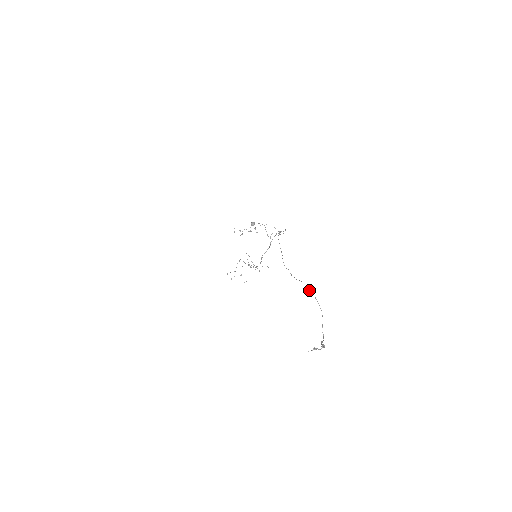
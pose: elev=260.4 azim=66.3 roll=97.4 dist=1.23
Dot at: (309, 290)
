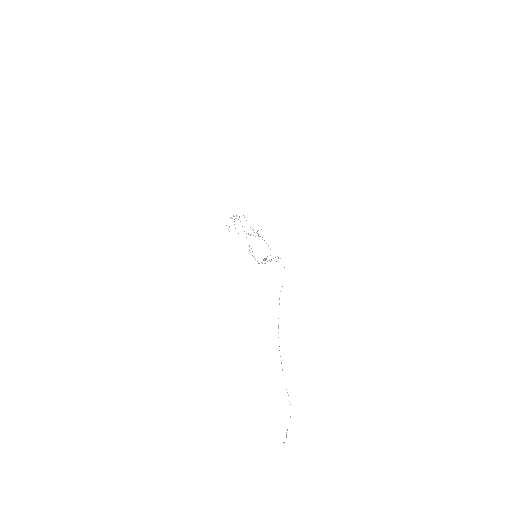
Dot at: occluded
